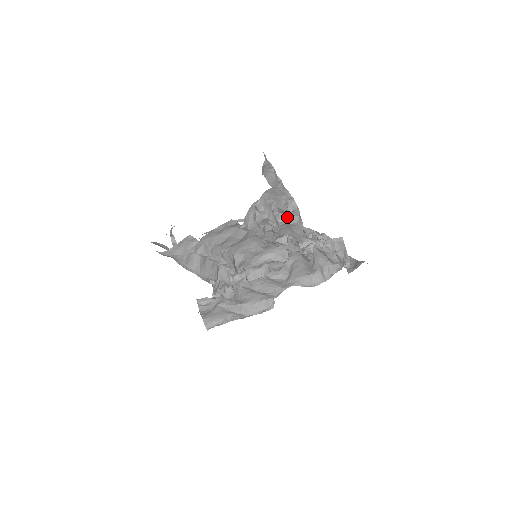
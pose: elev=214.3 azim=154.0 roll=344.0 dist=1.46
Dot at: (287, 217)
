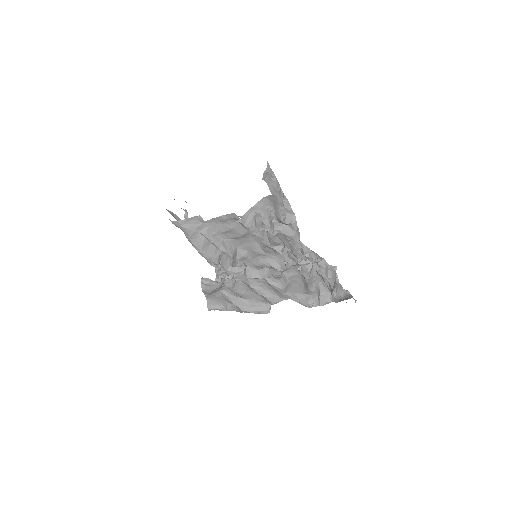
Dot at: (285, 228)
